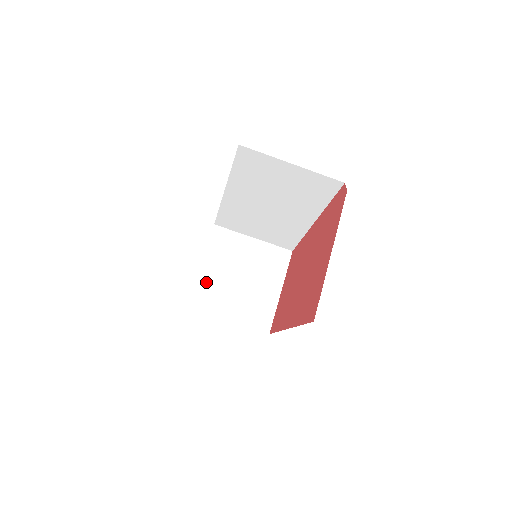
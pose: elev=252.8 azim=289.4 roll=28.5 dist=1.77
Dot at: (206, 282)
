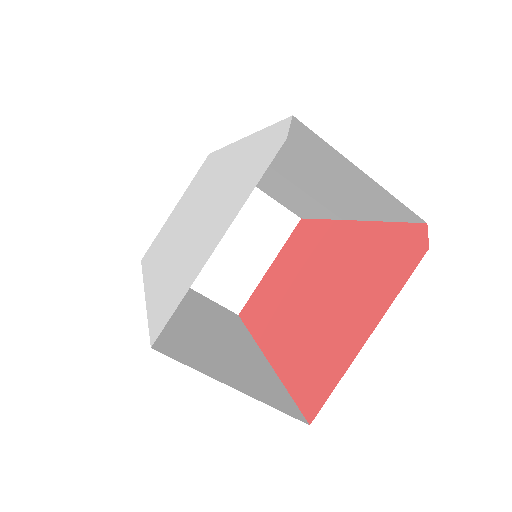
Dot at: occluded
